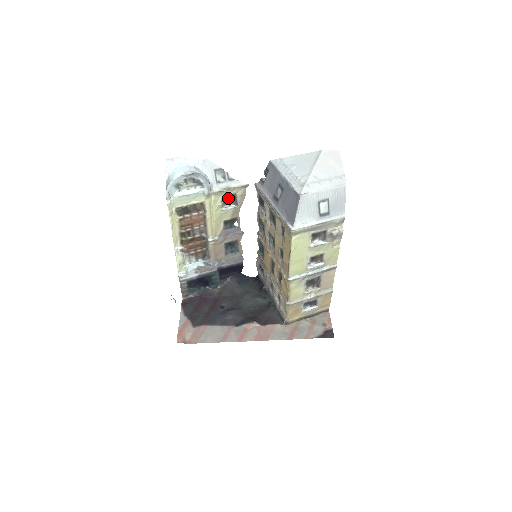
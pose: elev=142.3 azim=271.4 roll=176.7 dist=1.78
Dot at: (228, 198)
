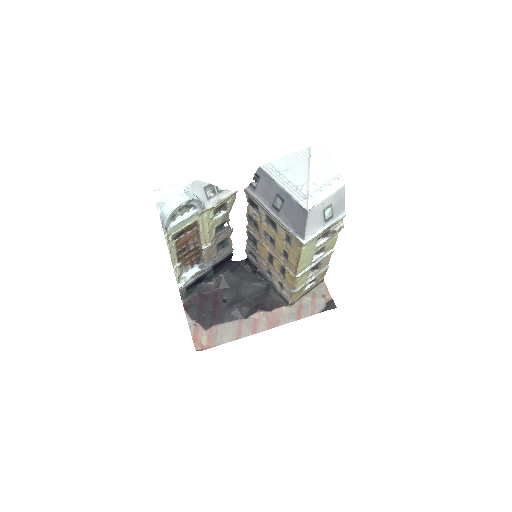
Dot at: (218, 208)
